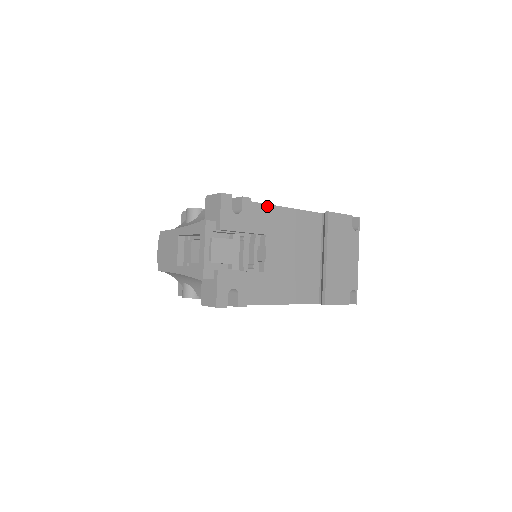
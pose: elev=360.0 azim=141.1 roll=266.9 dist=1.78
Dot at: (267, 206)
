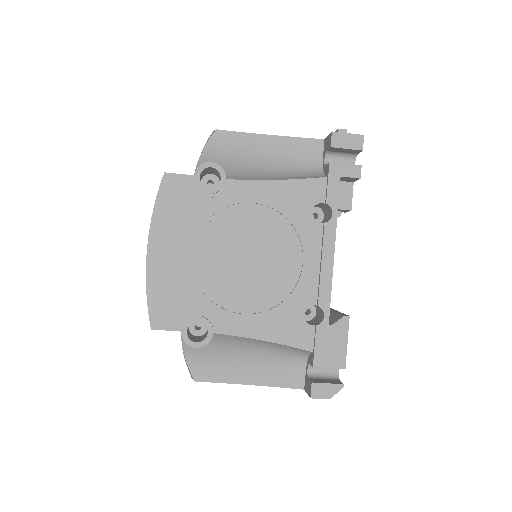
Dot at: occluded
